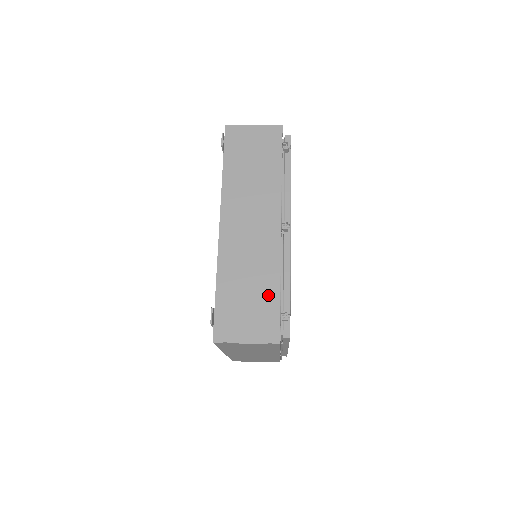
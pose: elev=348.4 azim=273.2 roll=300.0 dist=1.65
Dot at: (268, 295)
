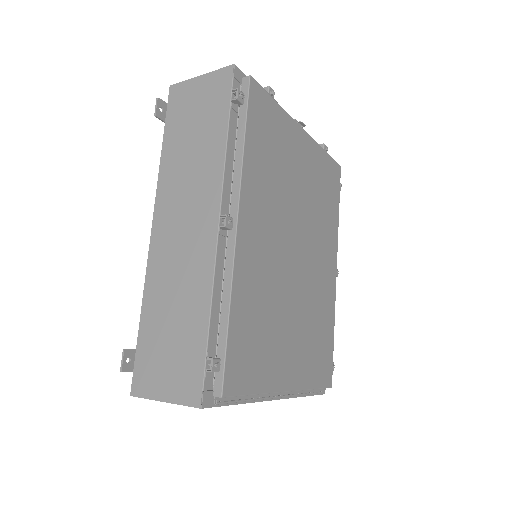
Dot at: (193, 331)
